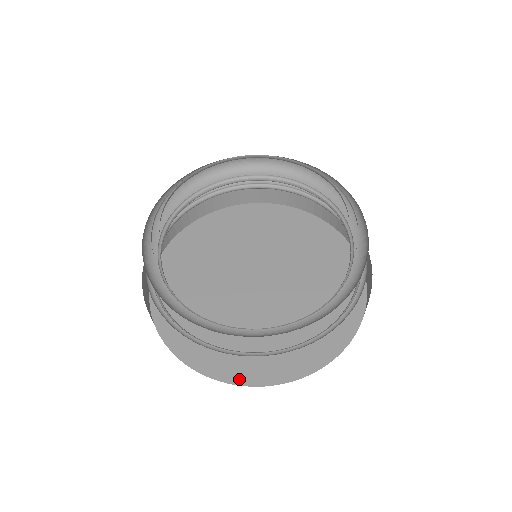
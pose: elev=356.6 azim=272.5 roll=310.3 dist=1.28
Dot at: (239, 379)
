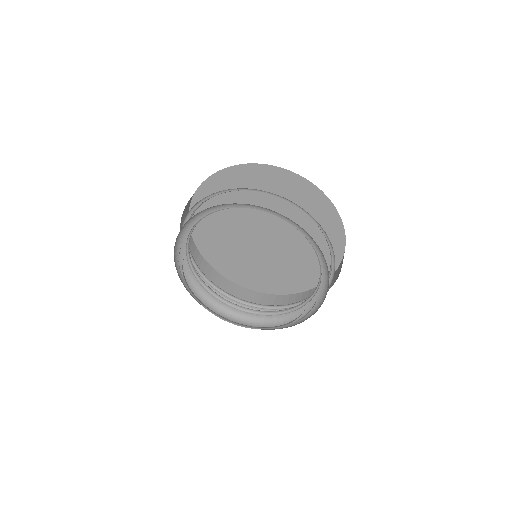
Dot at: (248, 286)
